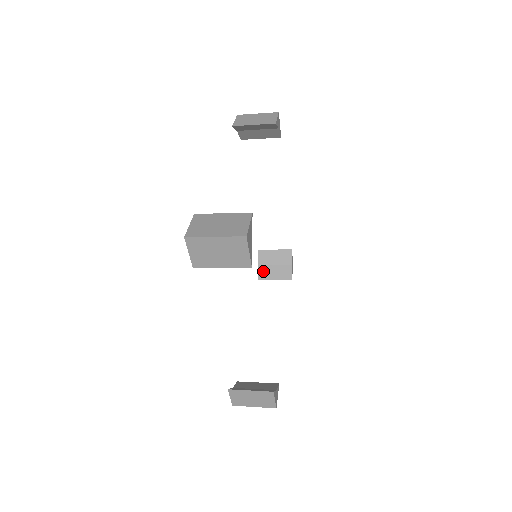
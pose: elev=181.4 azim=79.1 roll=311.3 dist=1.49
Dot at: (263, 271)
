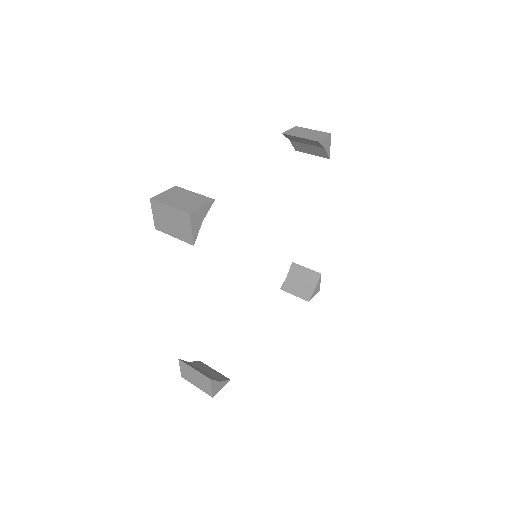
Dot at: (288, 283)
